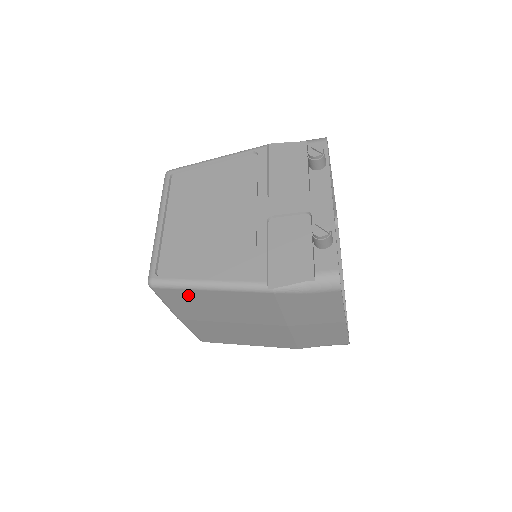
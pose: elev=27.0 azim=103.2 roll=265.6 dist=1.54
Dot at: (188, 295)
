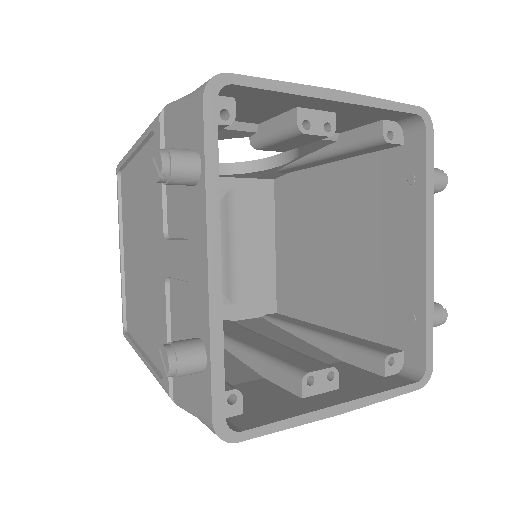
Dot at: occluded
